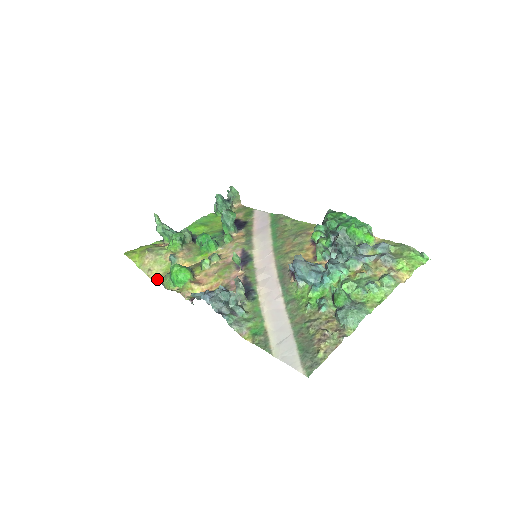
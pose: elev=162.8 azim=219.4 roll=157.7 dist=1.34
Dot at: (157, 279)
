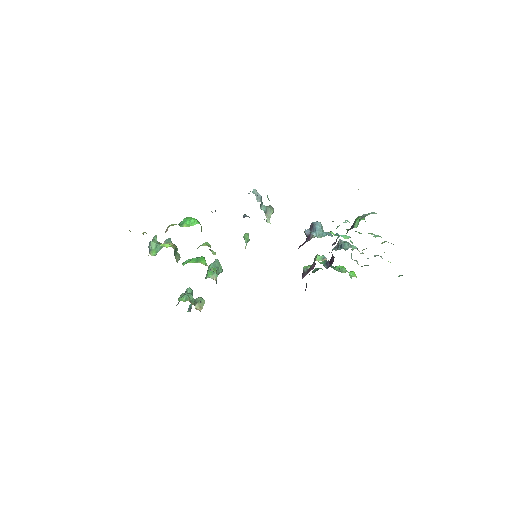
Dot at: occluded
